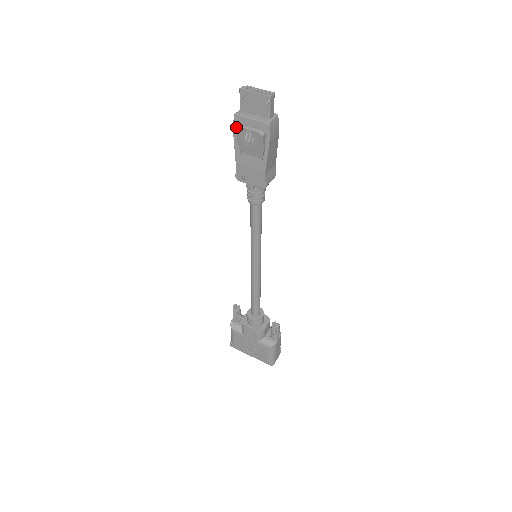
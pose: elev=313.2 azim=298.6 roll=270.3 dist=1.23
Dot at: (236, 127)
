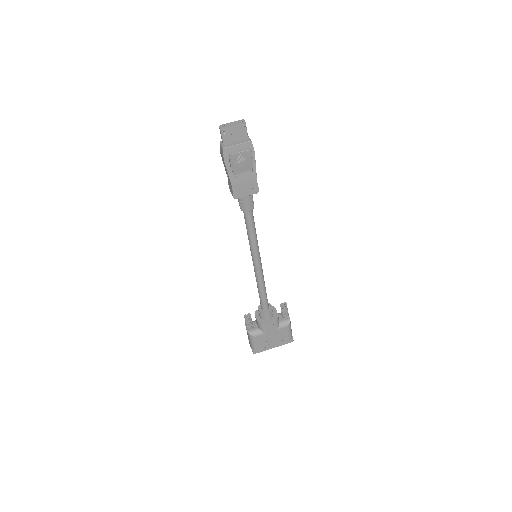
Dot at: (226, 158)
